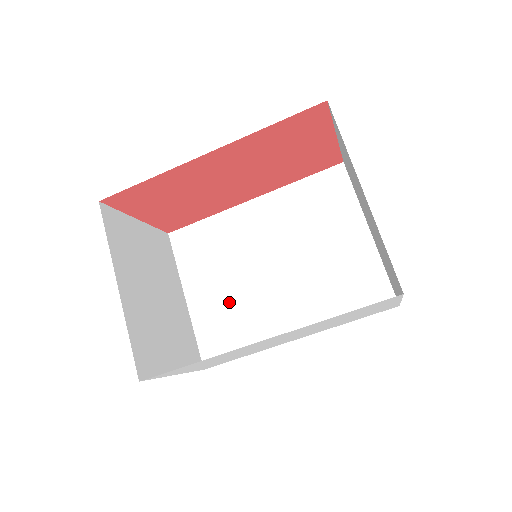
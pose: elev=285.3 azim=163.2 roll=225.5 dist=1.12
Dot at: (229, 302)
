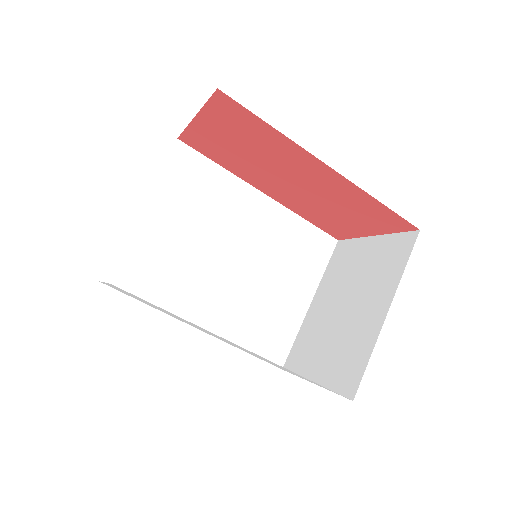
Dot at: (174, 249)
